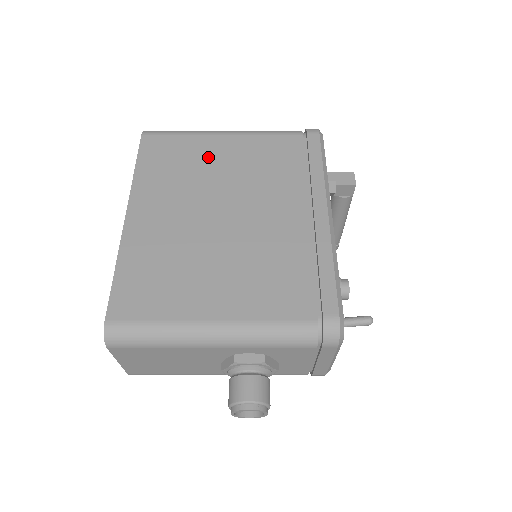
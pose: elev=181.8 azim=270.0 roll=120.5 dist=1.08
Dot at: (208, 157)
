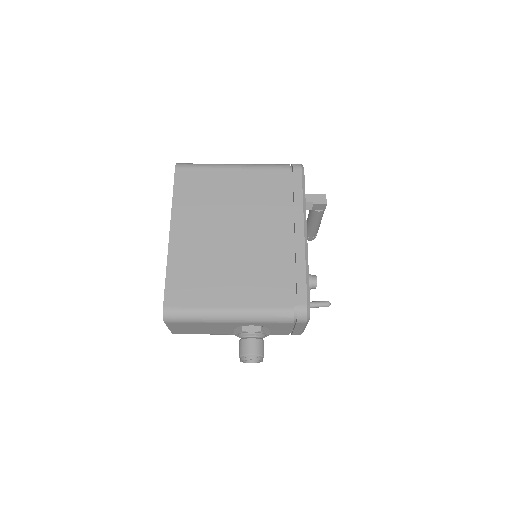
Dot at: (223, 187)
